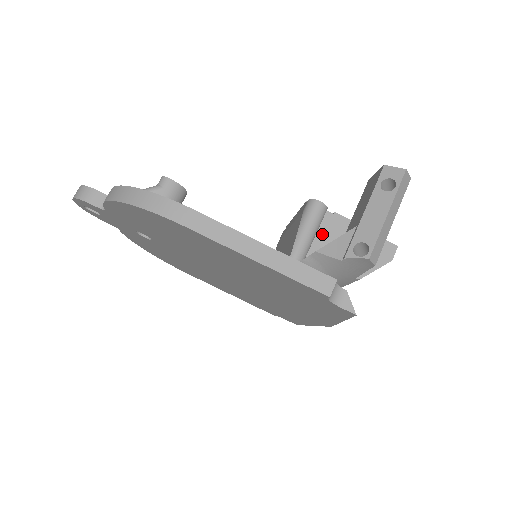
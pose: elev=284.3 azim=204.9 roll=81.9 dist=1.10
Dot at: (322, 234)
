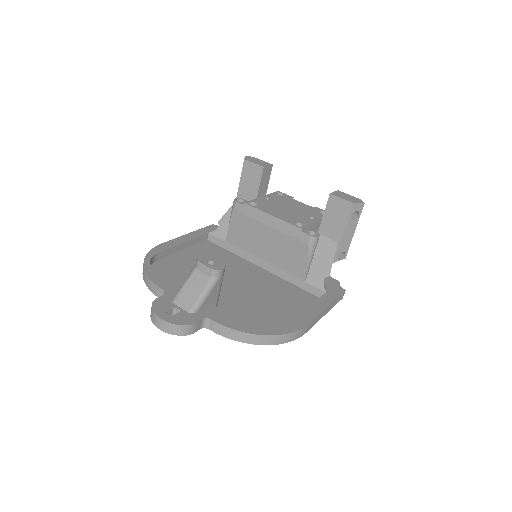
Dot at: occluded
